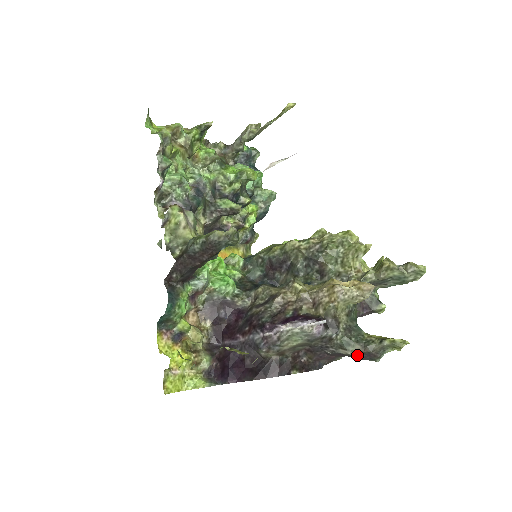
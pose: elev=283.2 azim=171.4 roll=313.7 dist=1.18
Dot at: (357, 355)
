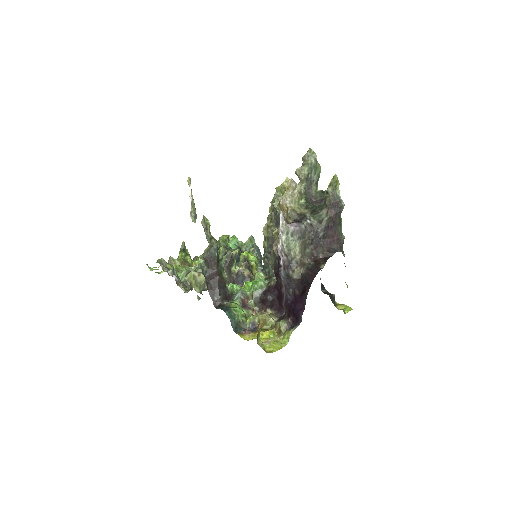
Dot at: (330, 214)
